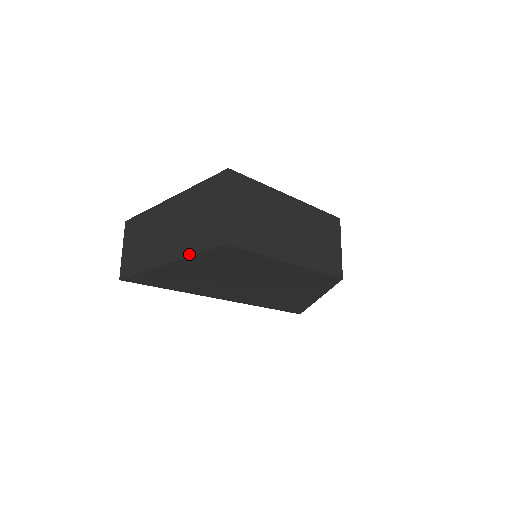
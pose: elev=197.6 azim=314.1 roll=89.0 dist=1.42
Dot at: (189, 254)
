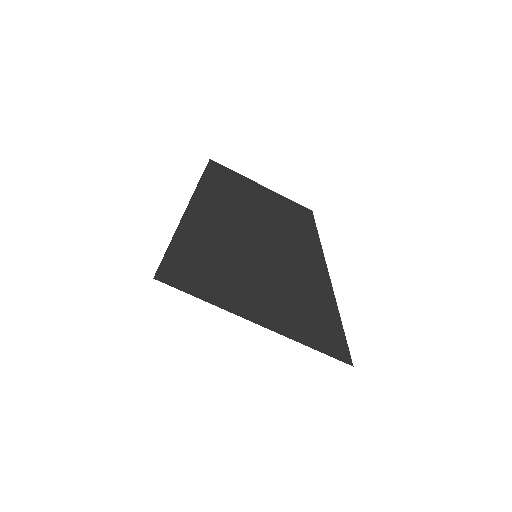
Dot at: (194, 191)
